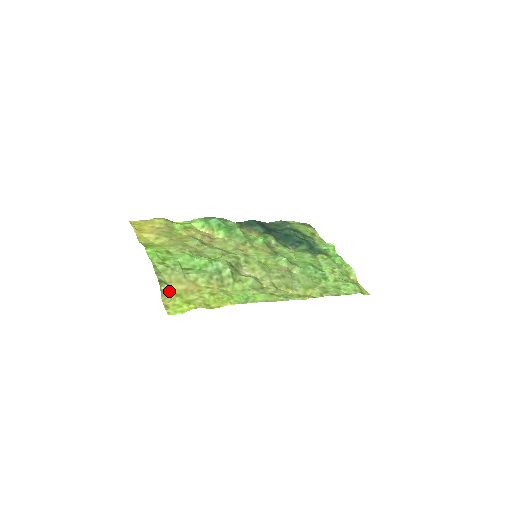
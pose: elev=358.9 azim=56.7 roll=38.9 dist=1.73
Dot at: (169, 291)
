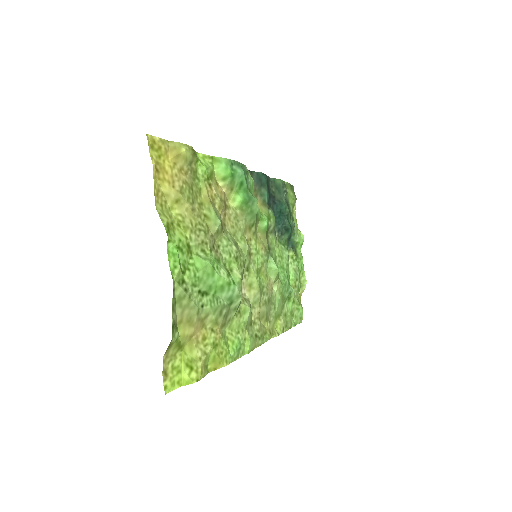
Dot at: (176, 342)
